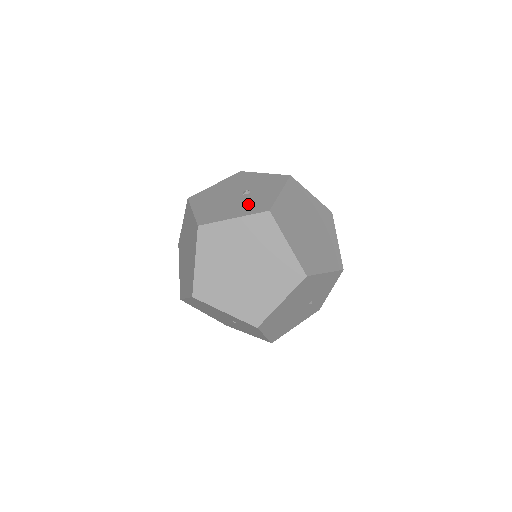
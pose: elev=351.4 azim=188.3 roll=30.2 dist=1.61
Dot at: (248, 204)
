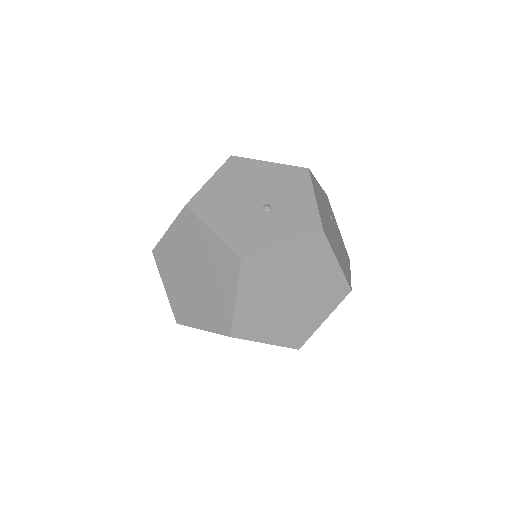
Dot at: (244, 226)
